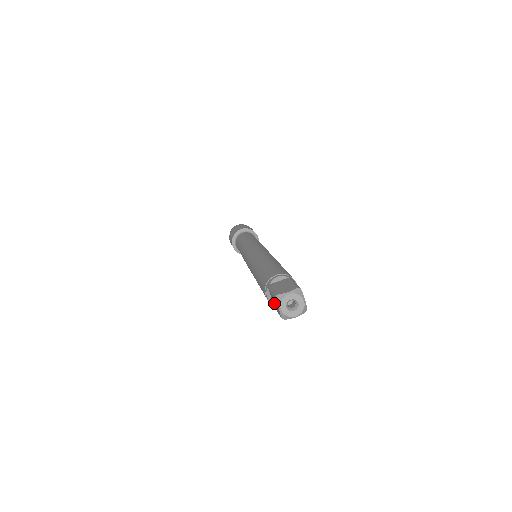
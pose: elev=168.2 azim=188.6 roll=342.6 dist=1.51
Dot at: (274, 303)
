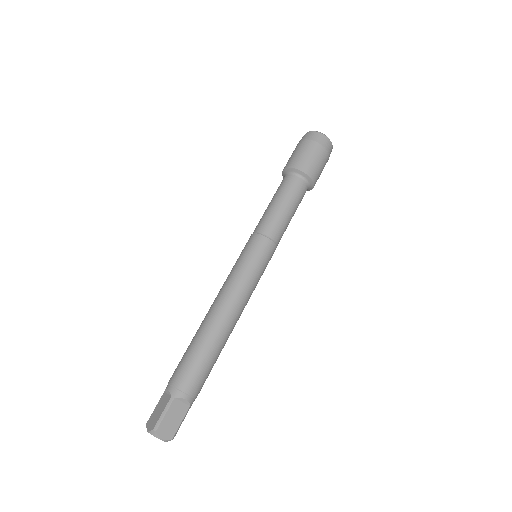
Dot at: occluded
